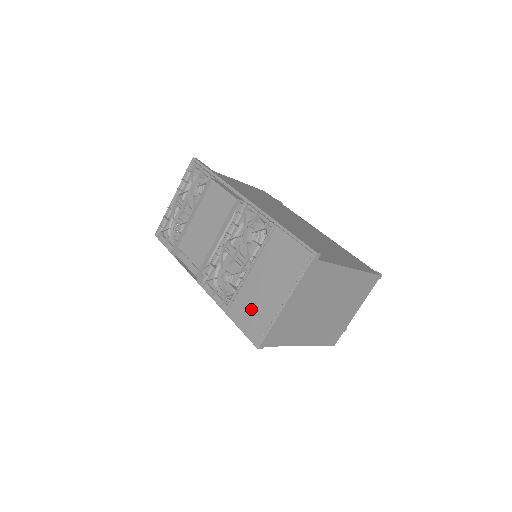
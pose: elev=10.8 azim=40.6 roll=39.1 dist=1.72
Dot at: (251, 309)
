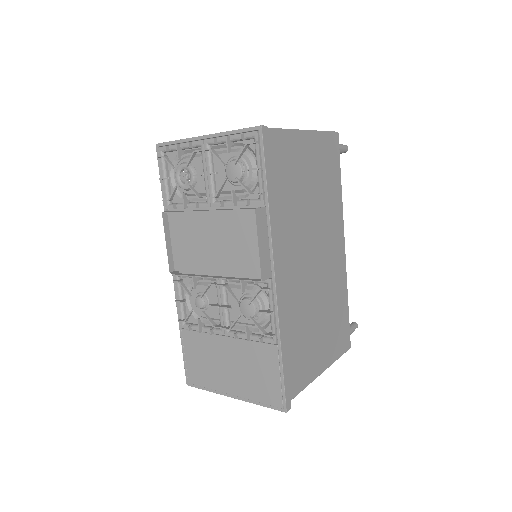
Dot at: (202, 359)
